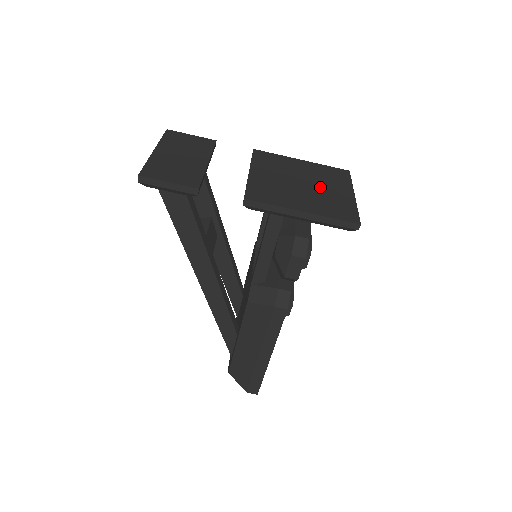
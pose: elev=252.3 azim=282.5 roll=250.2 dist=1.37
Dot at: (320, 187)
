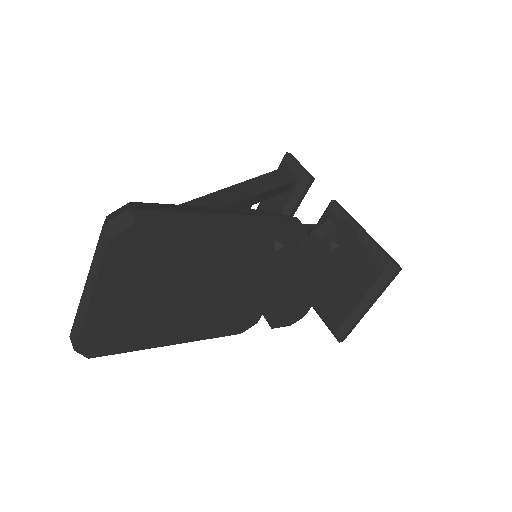
Dot at: occluded
